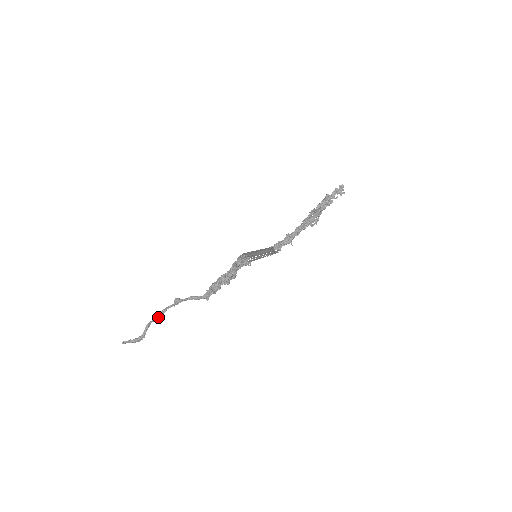
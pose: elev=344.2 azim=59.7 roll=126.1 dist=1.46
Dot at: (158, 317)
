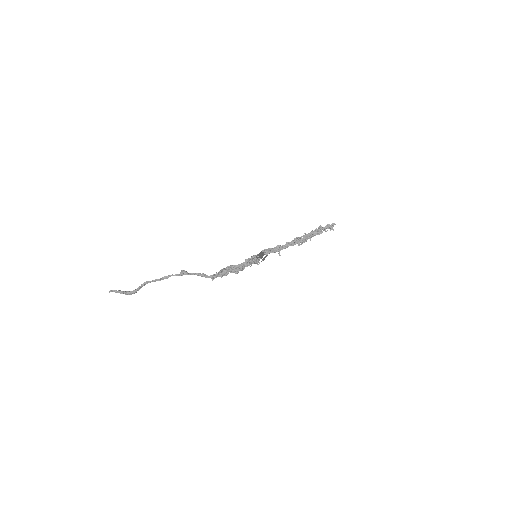
Dot at: (159, 280)
